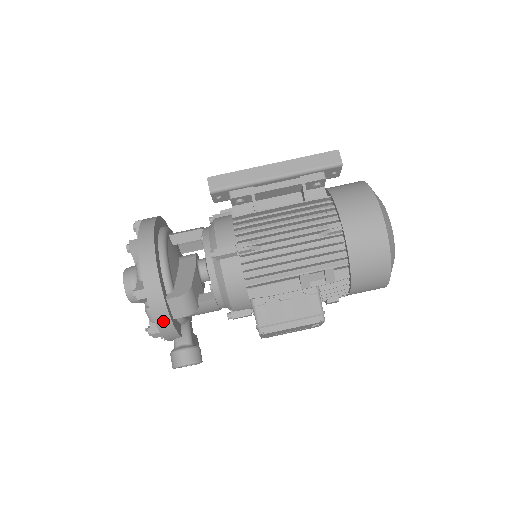
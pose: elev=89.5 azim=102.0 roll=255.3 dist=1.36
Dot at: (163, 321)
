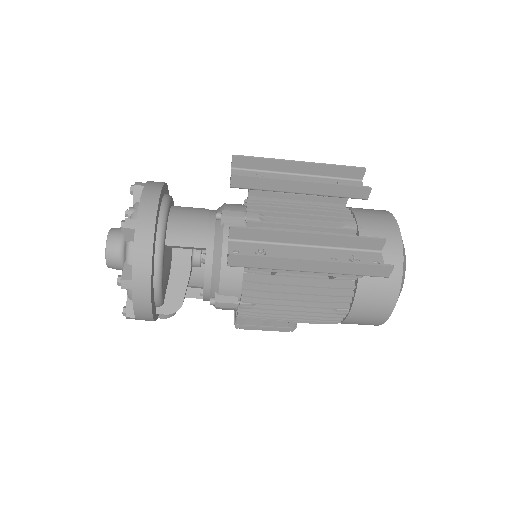
Dot at: occluded
